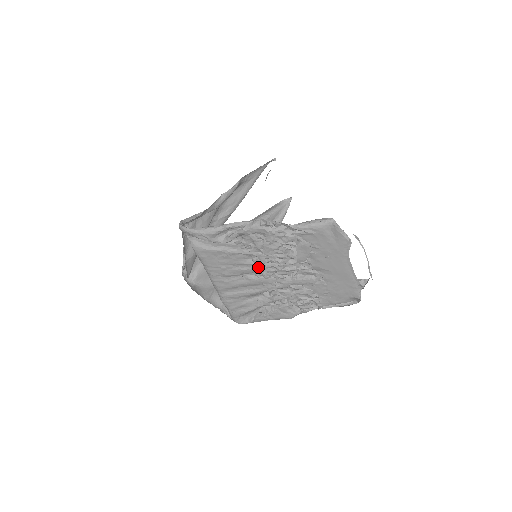
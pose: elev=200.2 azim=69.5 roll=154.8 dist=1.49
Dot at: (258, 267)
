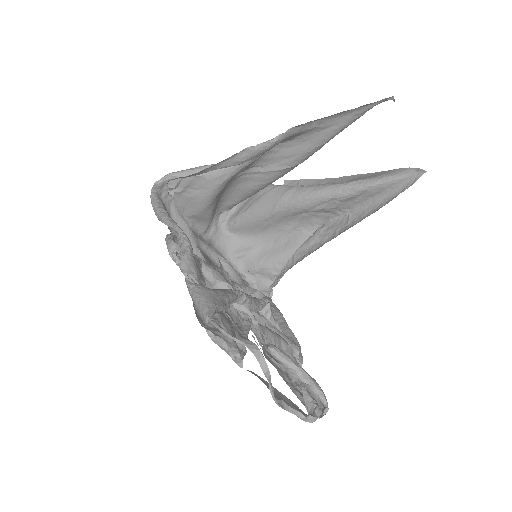
Dot at: occluded
